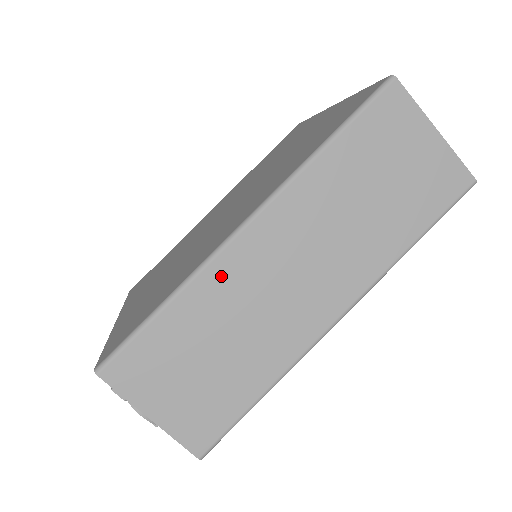
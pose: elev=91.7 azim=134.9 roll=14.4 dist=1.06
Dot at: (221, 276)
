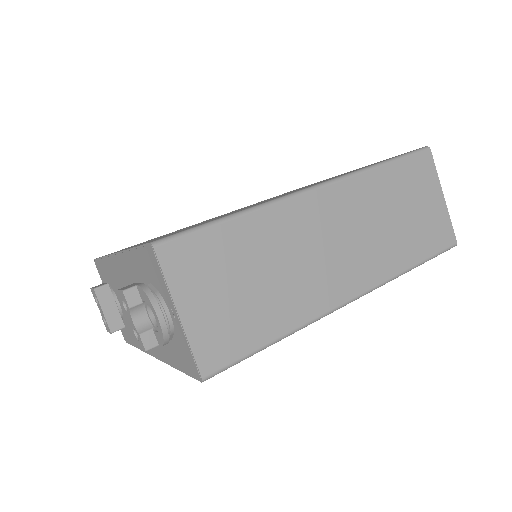
Dot at: (286, 216)
